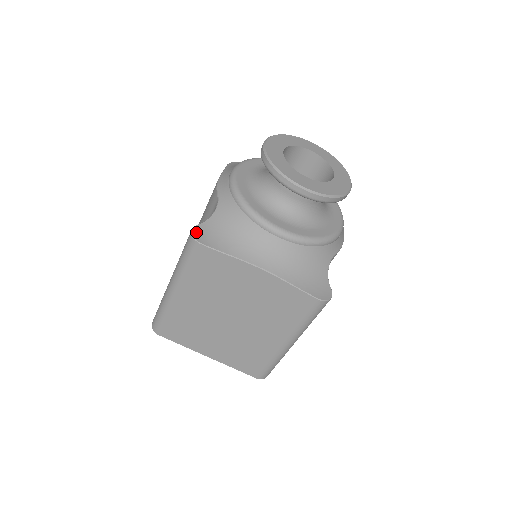
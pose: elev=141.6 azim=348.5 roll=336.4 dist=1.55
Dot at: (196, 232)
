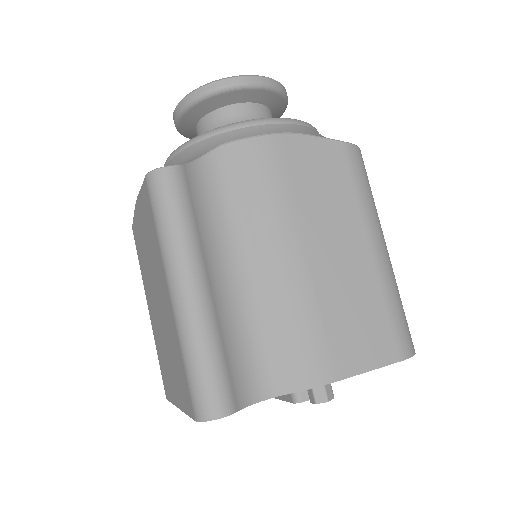
Dot at: occluded
